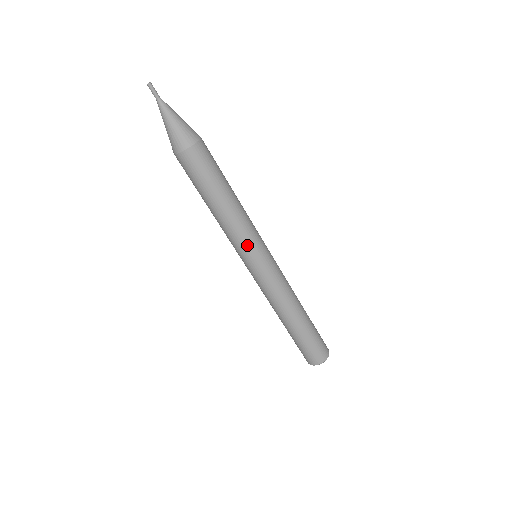
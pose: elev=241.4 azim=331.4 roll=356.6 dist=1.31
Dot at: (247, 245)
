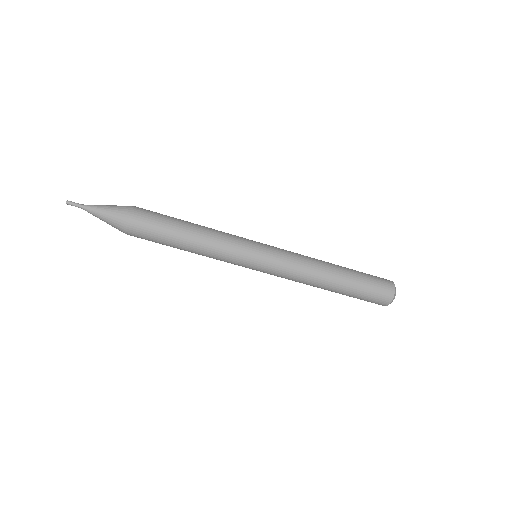
Dot at: (235, 259)
